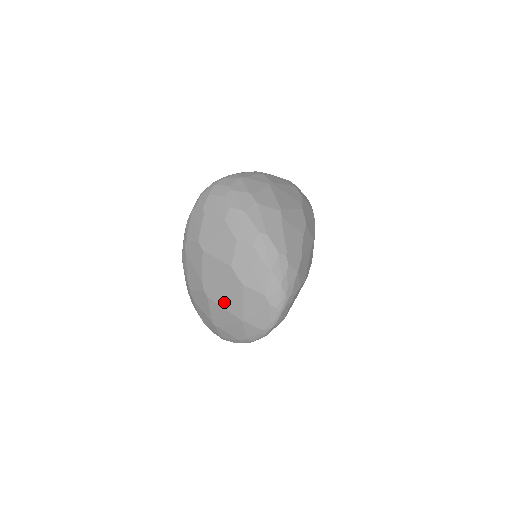
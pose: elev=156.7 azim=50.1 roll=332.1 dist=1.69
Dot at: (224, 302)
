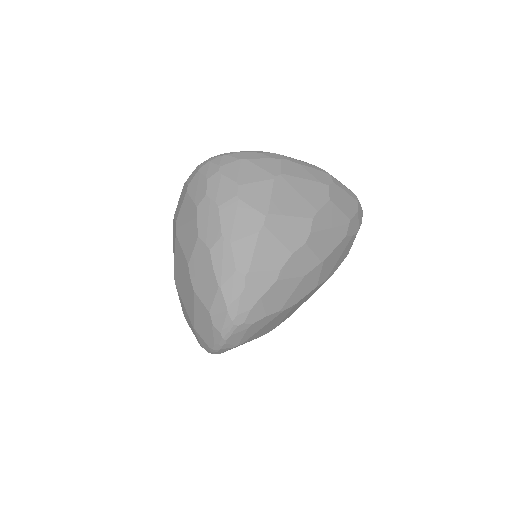
Dot at: (184, 299)
